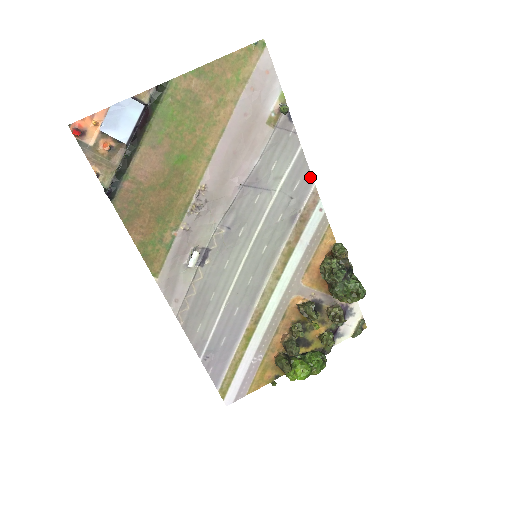
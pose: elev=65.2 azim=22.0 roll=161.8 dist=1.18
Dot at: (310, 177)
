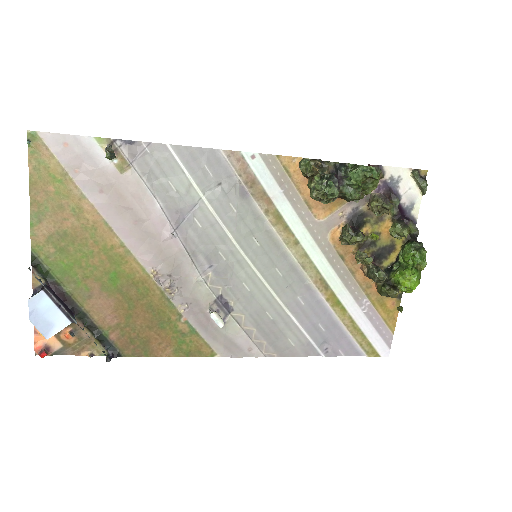
Dot at: (208, 151)
